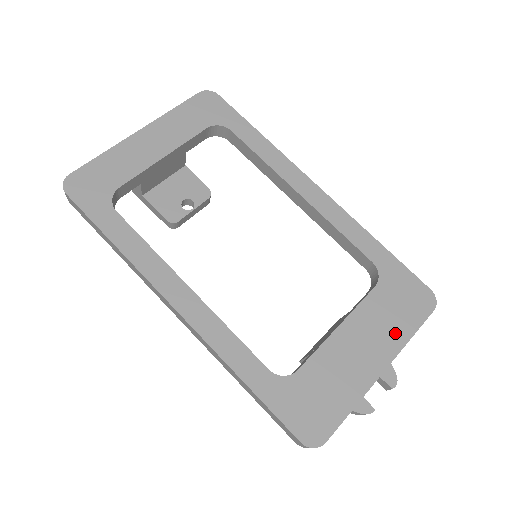
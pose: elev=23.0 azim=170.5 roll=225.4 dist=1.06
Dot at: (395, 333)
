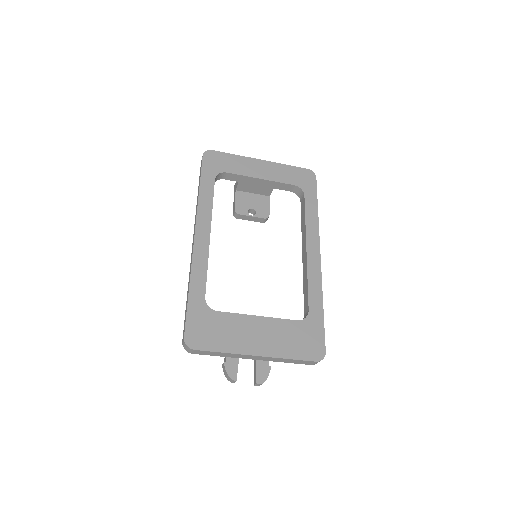
Dot at: (283, 348)
